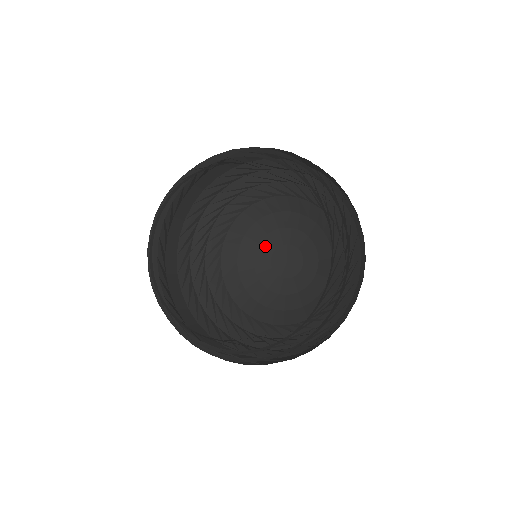
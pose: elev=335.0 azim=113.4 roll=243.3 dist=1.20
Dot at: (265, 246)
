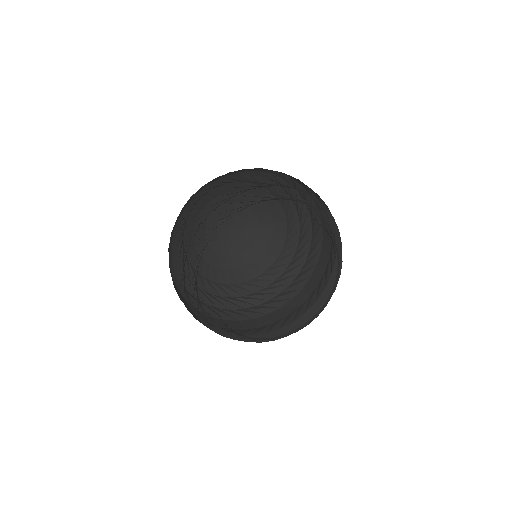
Dot at: (210, 224)
